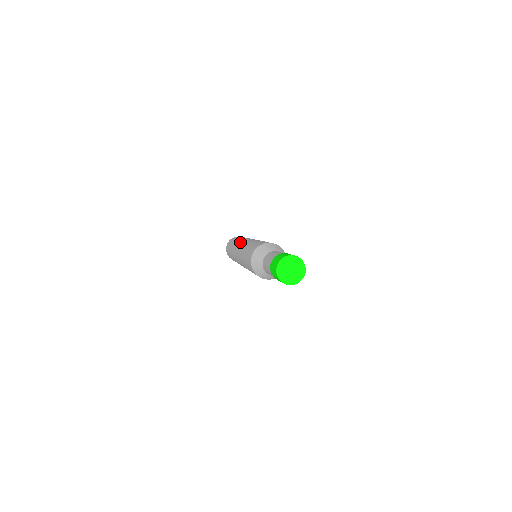
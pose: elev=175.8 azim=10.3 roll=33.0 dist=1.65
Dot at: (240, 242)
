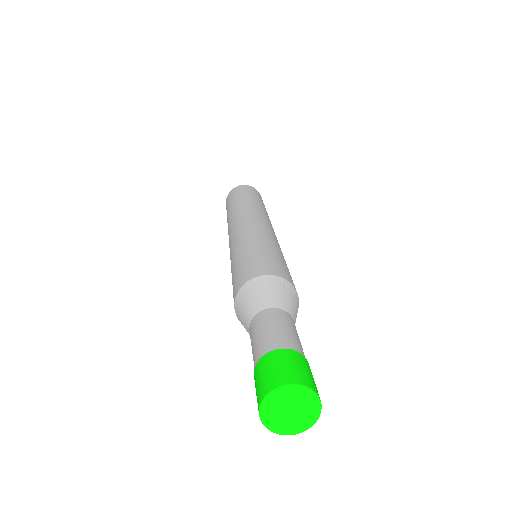
Dot at: (235, 220)
